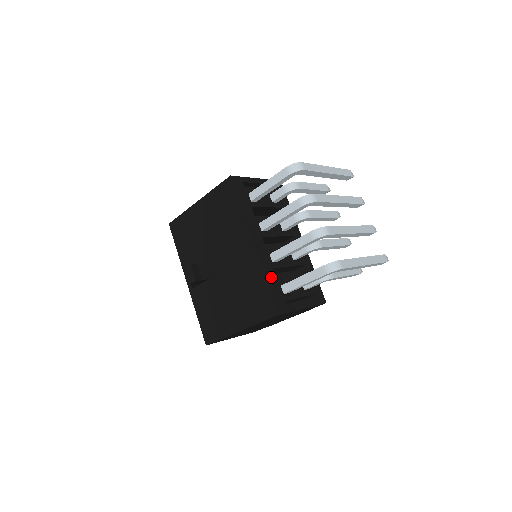
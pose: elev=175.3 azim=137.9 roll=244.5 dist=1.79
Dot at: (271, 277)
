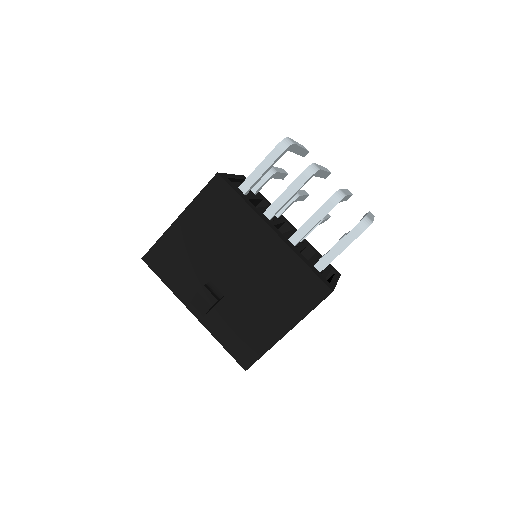
Dot at: (304, 260)
